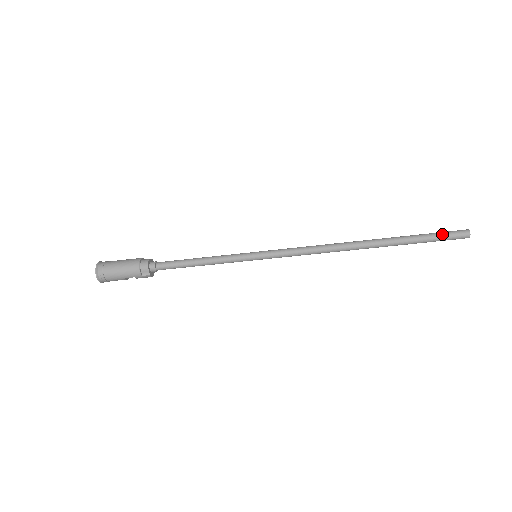
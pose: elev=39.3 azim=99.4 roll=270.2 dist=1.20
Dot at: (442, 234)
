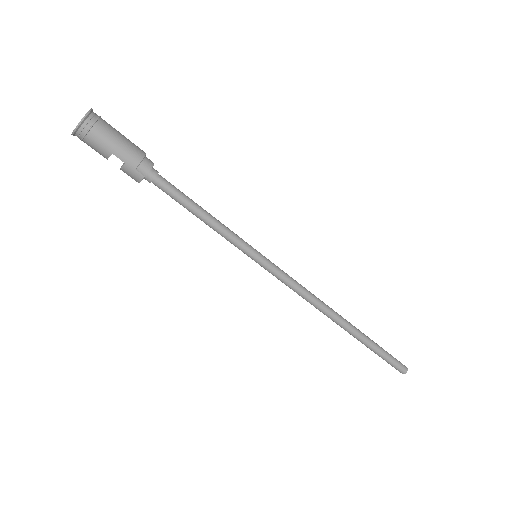
Dot at: (392, 356)
